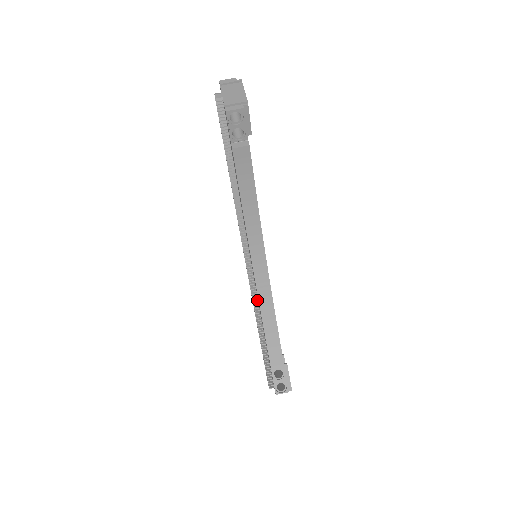
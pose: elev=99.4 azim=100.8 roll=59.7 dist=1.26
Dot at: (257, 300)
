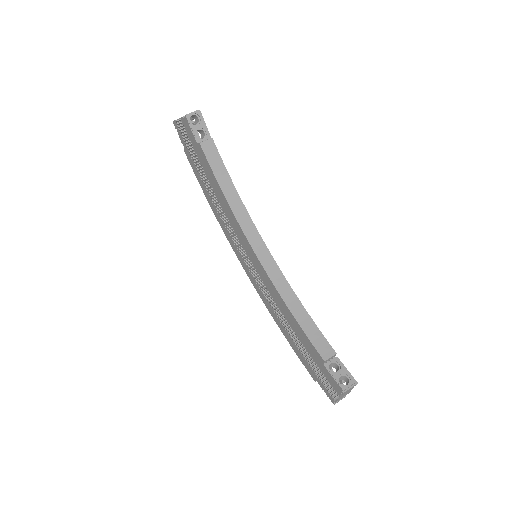
Dot at: (276, 305)
